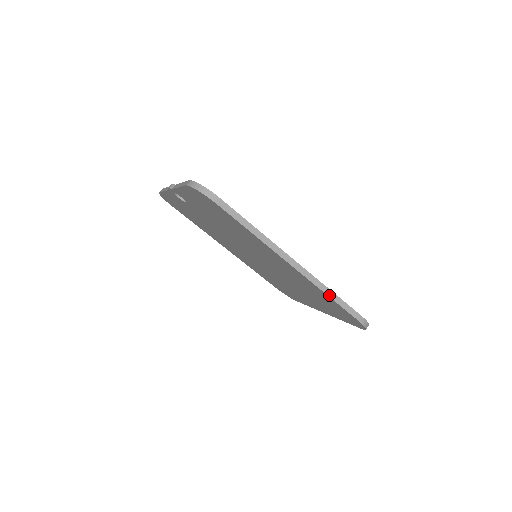
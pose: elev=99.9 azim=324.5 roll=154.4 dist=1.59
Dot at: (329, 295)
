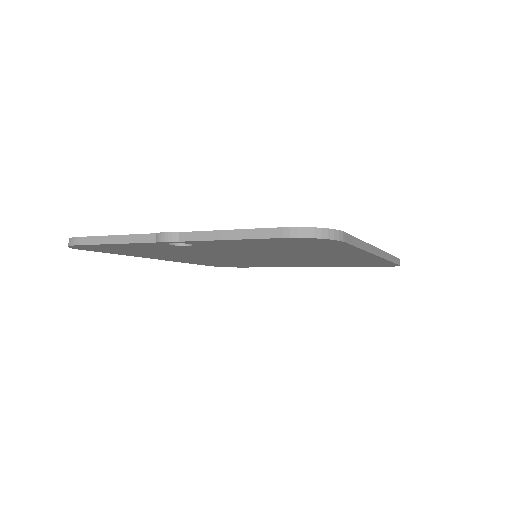
Dot at: (391, 260)
